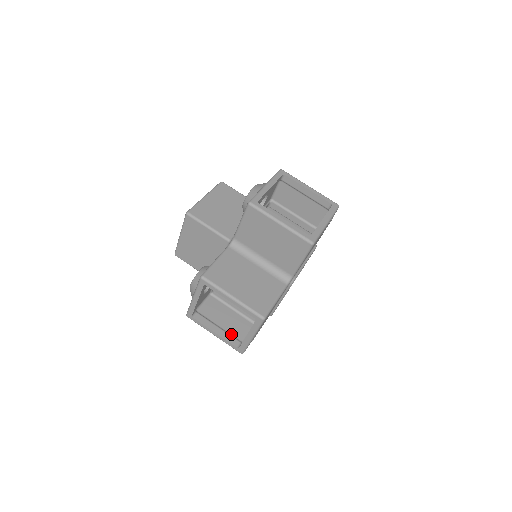
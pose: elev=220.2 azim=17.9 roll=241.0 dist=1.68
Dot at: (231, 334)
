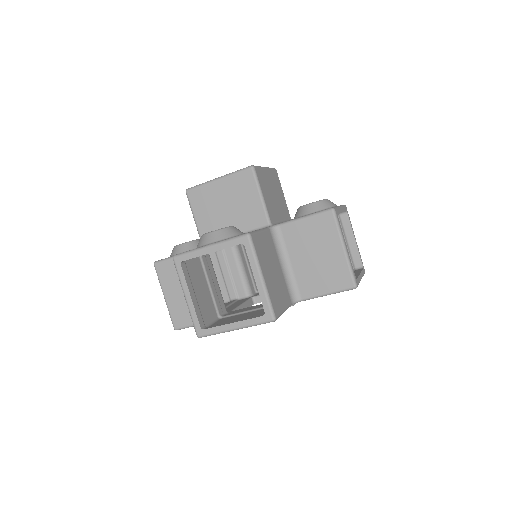
Dot at: (200, 310)
